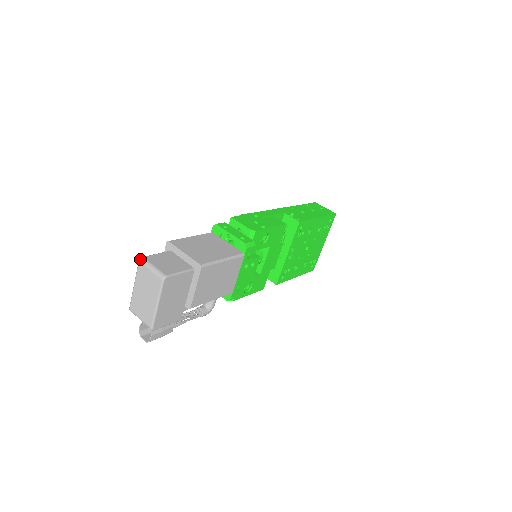
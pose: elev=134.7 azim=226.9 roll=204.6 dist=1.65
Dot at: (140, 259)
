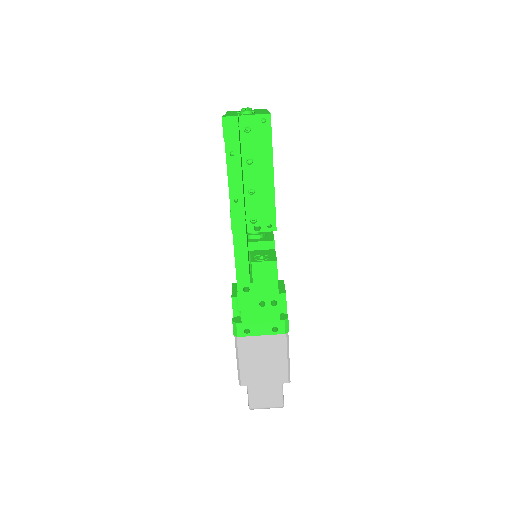
Dot at: occluded
